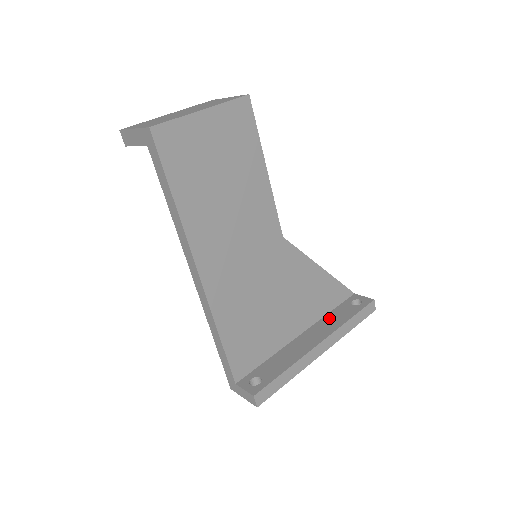
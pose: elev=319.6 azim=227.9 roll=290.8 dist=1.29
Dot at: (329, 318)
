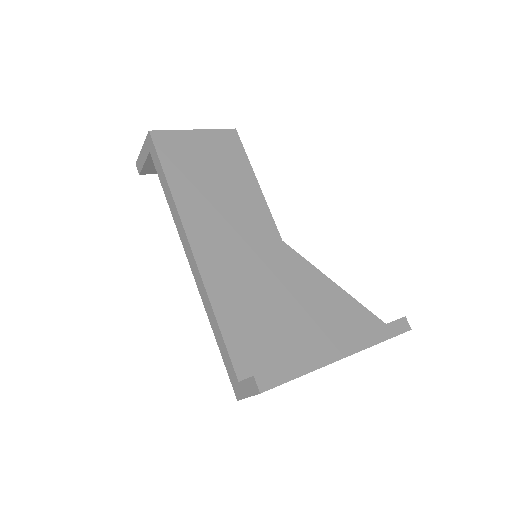
Dot at: occluded
